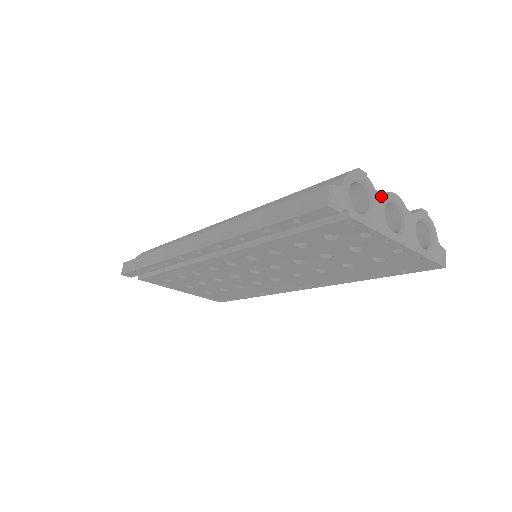
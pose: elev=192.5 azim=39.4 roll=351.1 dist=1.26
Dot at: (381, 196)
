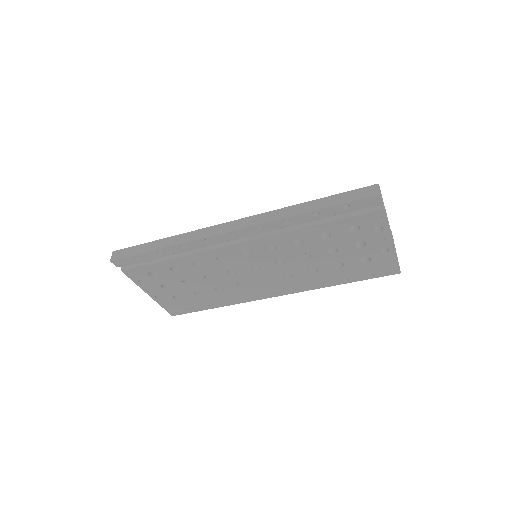
Dot at: occluded
